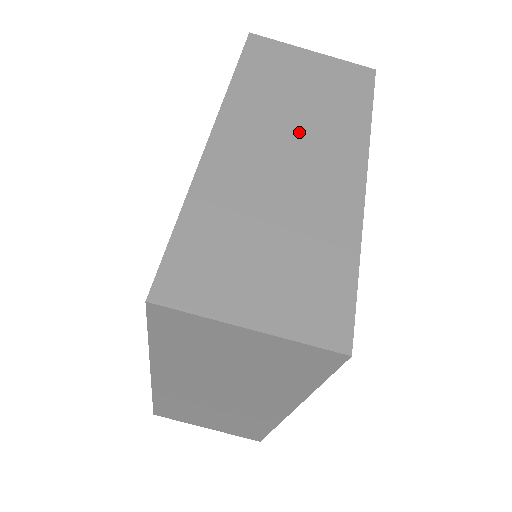
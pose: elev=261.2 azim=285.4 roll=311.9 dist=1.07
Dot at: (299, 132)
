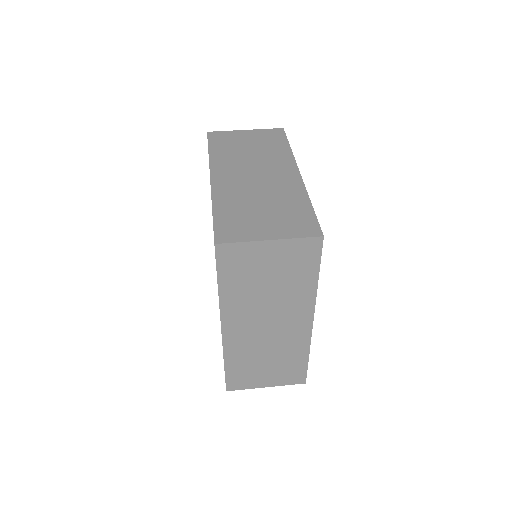
Dot at: occluded
